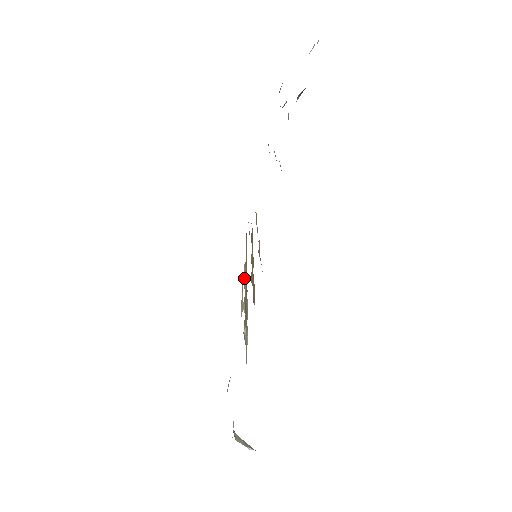
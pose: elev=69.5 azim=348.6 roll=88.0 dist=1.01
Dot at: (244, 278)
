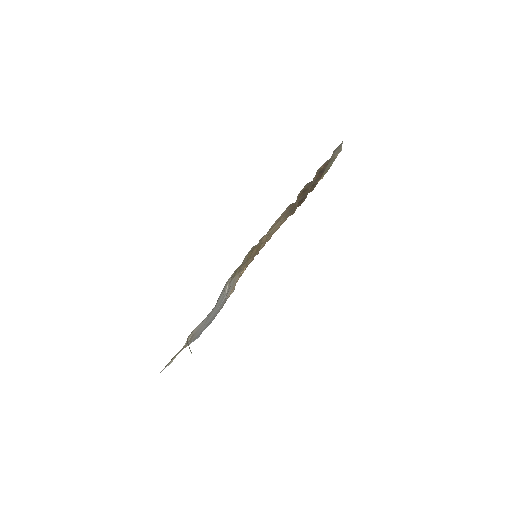
Dot at: (240, 272)
